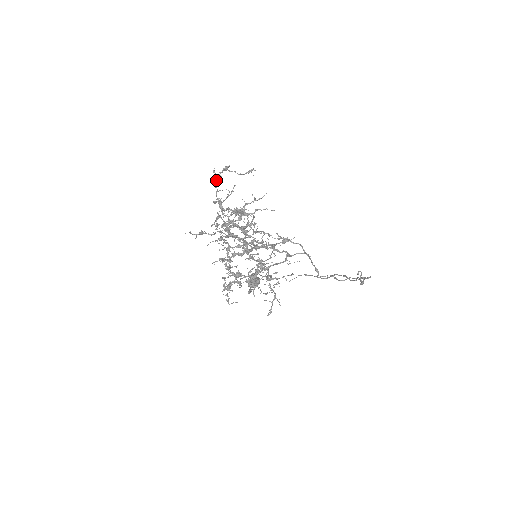
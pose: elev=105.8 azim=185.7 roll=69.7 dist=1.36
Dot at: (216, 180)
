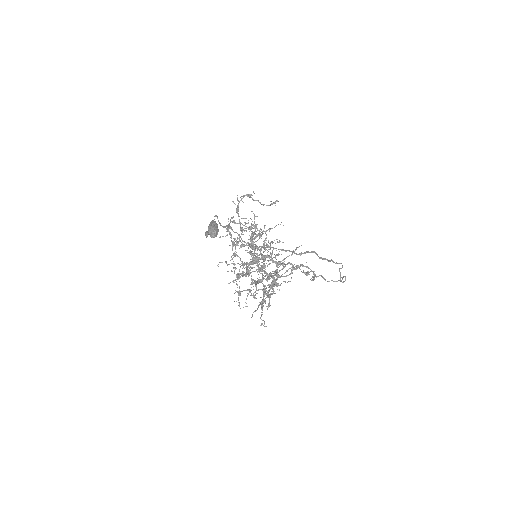
Dot at: (238, 206)
